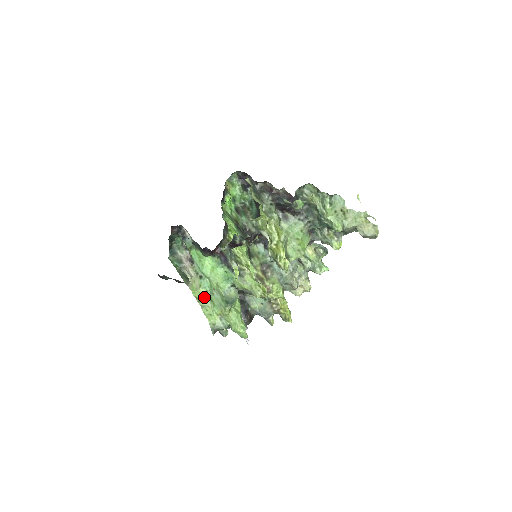
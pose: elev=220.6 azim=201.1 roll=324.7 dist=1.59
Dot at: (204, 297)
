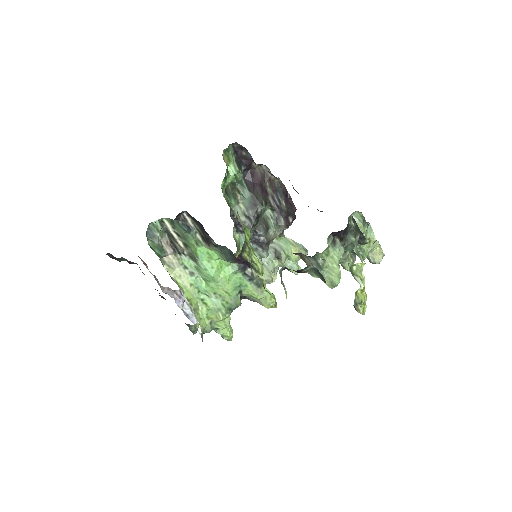
Dot at: (195, 298)
